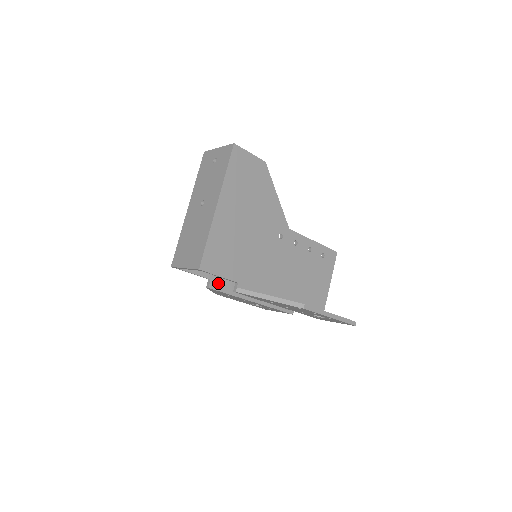
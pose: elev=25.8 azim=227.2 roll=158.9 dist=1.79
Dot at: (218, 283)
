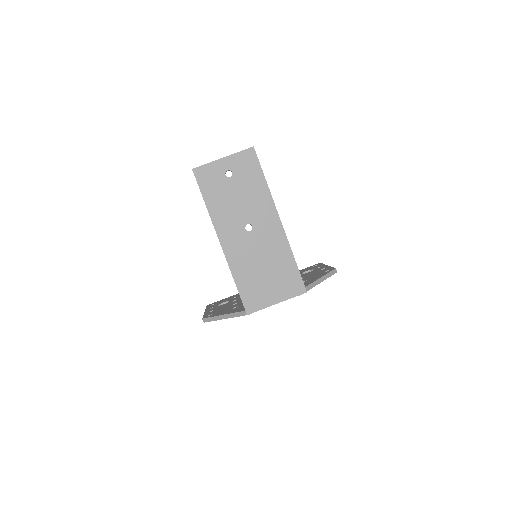
Dot at: occluded
